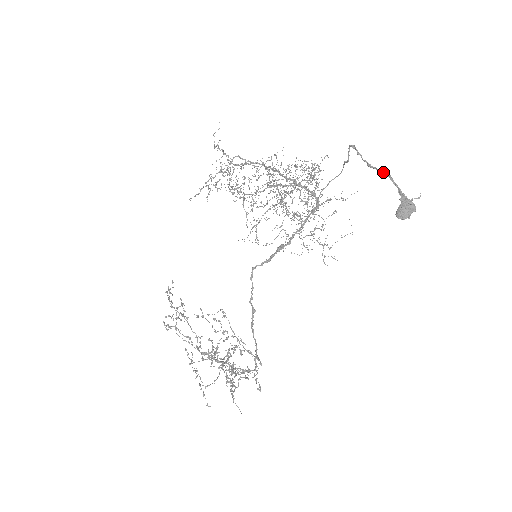
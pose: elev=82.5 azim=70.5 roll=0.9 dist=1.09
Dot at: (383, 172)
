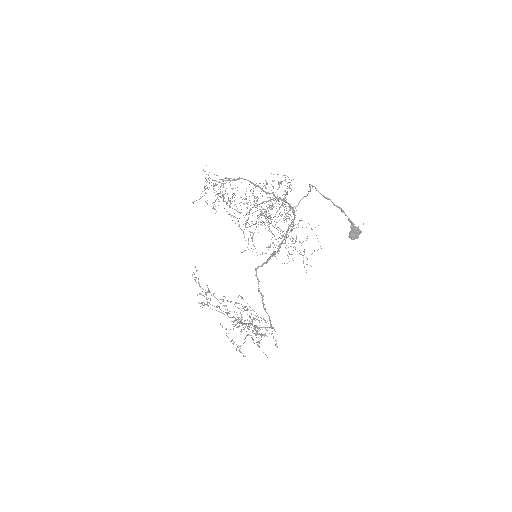
Dot at: (336, 205)
